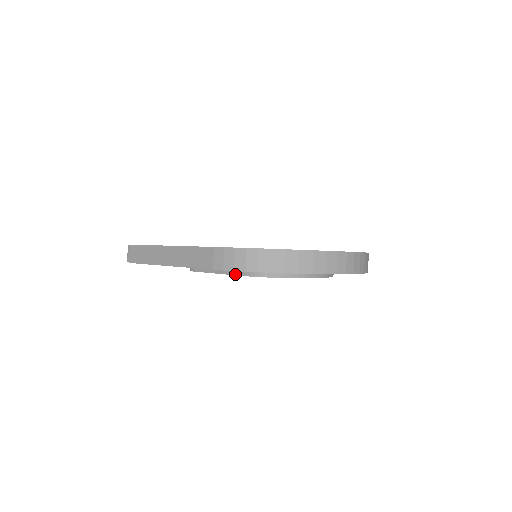
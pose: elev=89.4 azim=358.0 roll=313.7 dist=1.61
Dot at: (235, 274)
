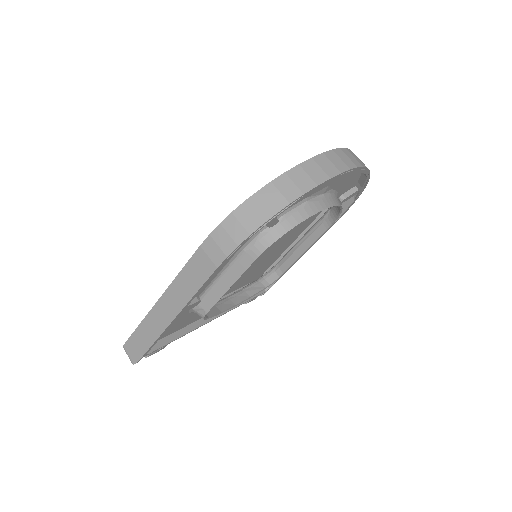
Dot at: (246, 268)
